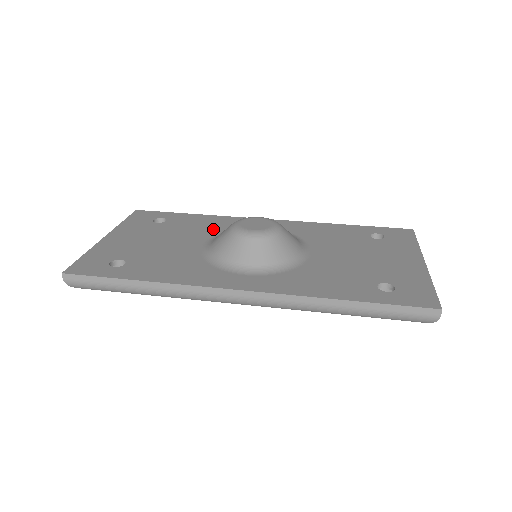
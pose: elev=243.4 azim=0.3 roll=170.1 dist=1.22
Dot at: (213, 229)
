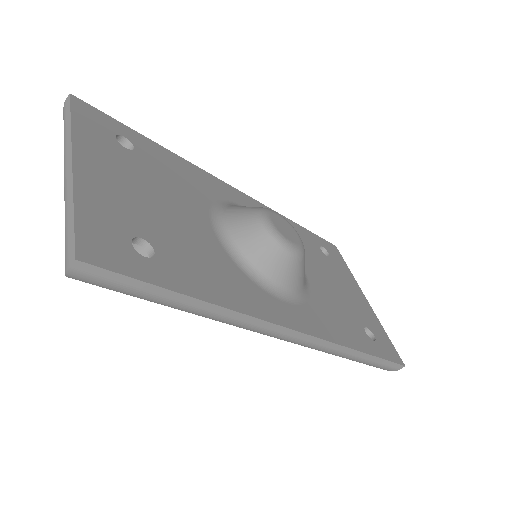
Dot at: (201, 192)
